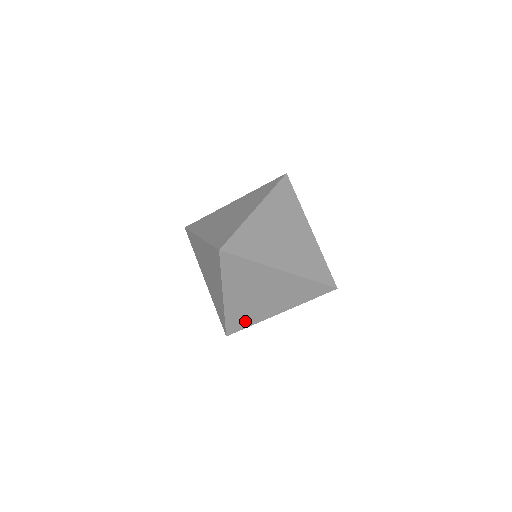
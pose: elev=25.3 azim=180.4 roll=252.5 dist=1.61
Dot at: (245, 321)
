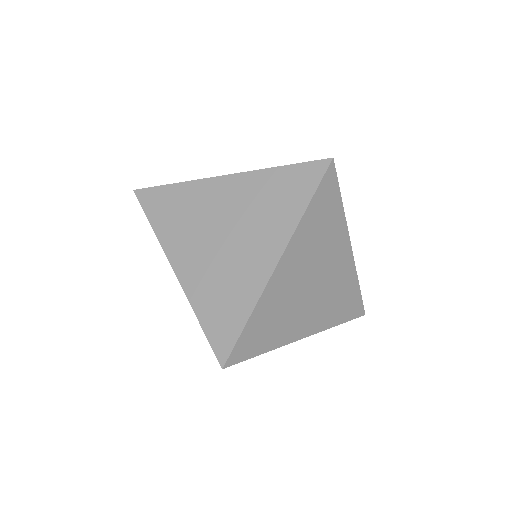
Dot at: (265, 337)
